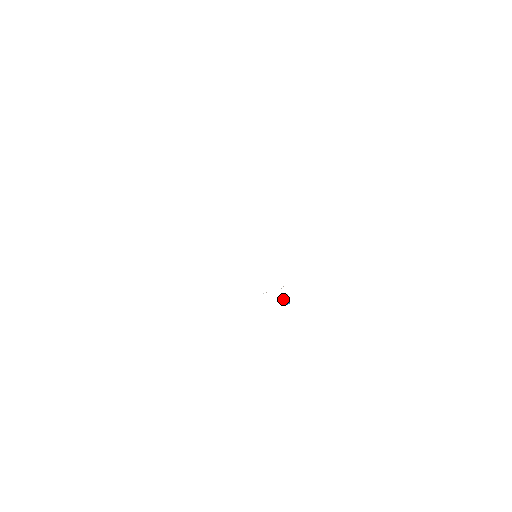
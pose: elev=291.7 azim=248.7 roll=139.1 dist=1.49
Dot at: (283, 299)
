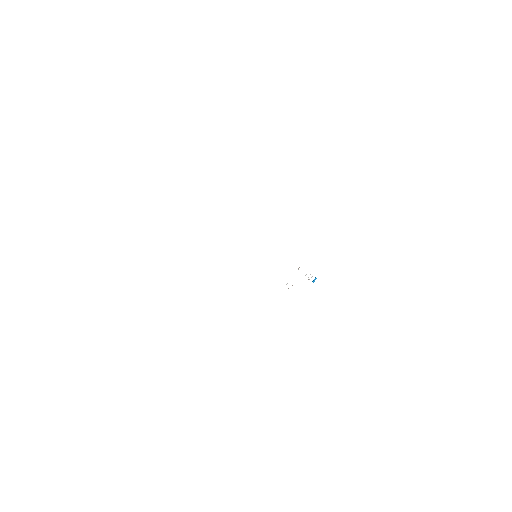
Dot at: occluded
